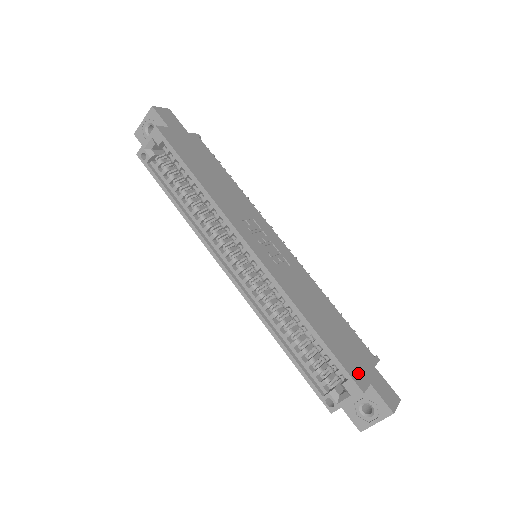
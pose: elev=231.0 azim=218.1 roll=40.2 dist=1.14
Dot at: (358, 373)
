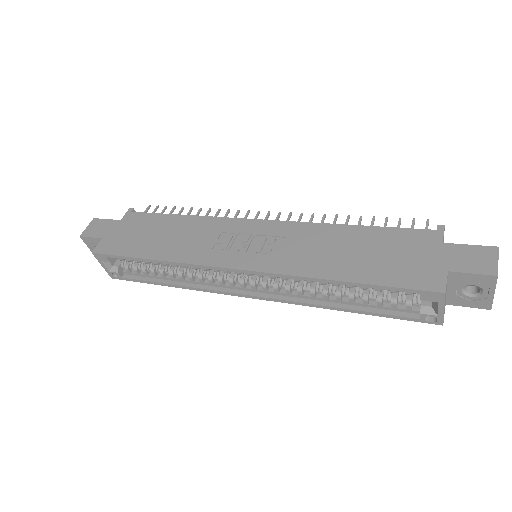
Dot at: (425, 275)
